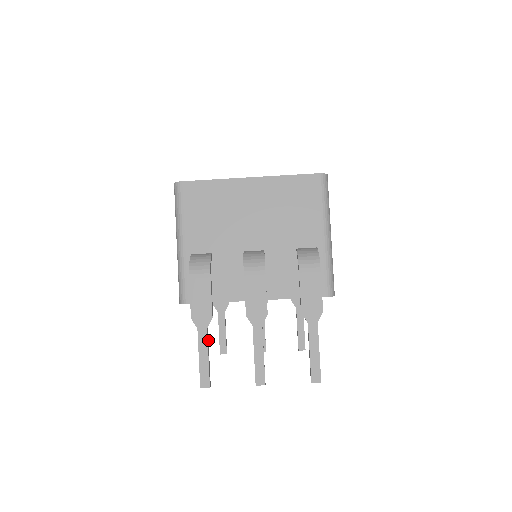
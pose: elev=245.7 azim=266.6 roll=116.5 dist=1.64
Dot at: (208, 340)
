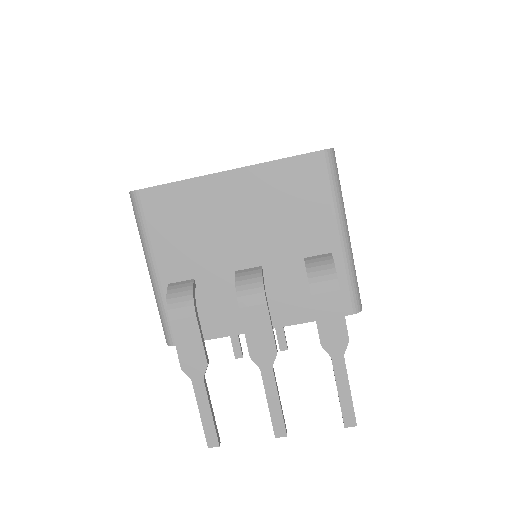
Dot at: occluded
